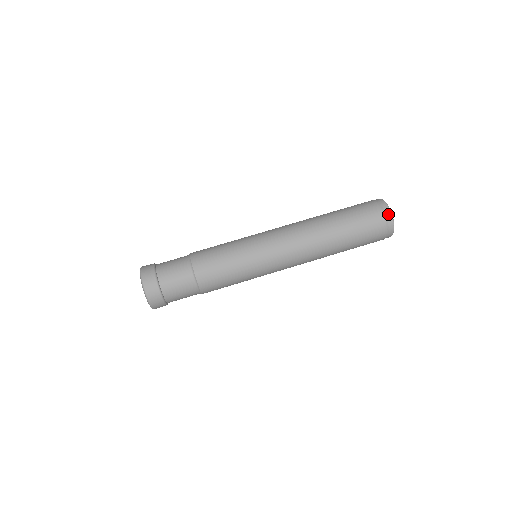
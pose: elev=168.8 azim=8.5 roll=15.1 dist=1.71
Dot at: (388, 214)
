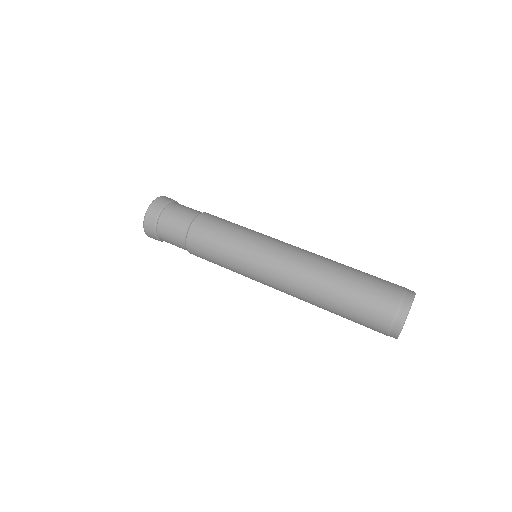
Dot at: (410, 293)
